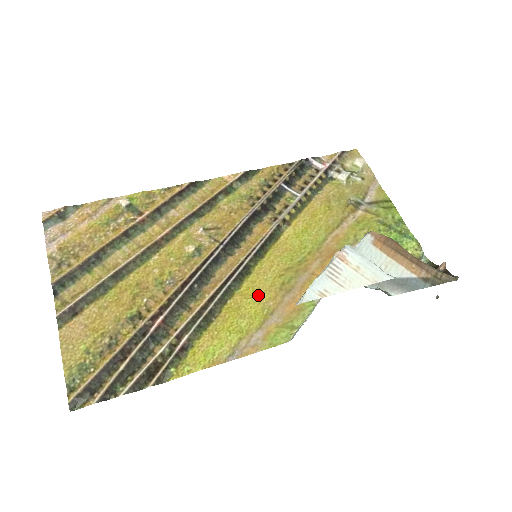
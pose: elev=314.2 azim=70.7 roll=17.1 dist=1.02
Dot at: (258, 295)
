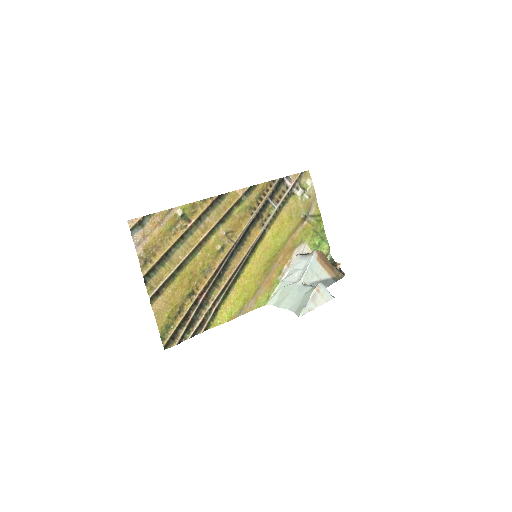
Dot at: (253, 278)
